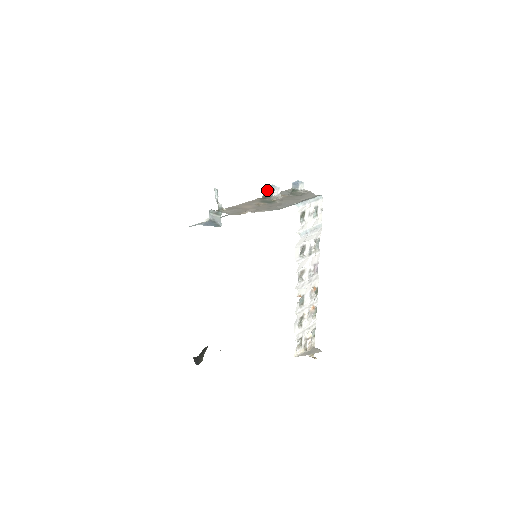
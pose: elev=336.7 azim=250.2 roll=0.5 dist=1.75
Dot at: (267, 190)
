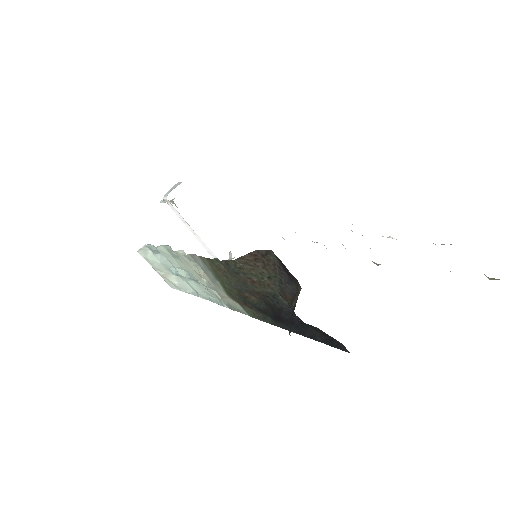
Dot at: occluded
